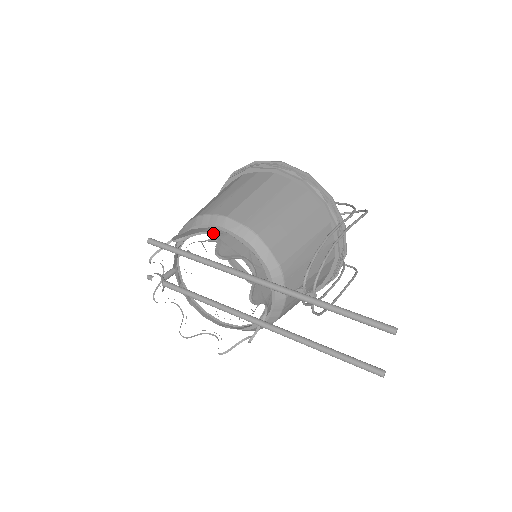
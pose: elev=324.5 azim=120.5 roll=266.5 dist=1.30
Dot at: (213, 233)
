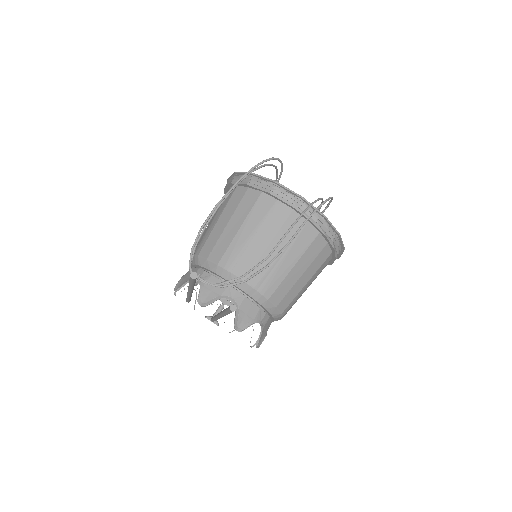
Dot at: occluded
